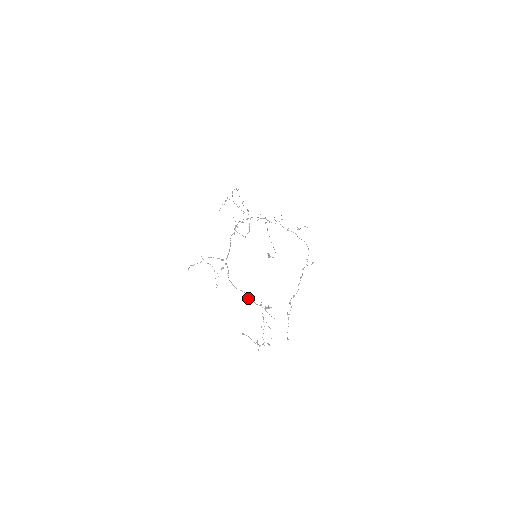
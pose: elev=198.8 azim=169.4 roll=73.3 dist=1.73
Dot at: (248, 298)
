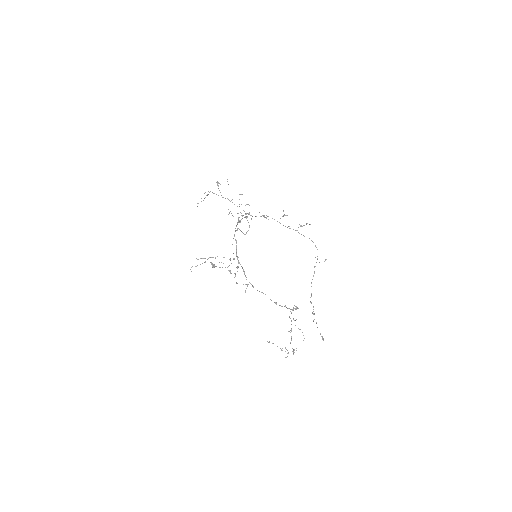
Dot at: (271, 300)
